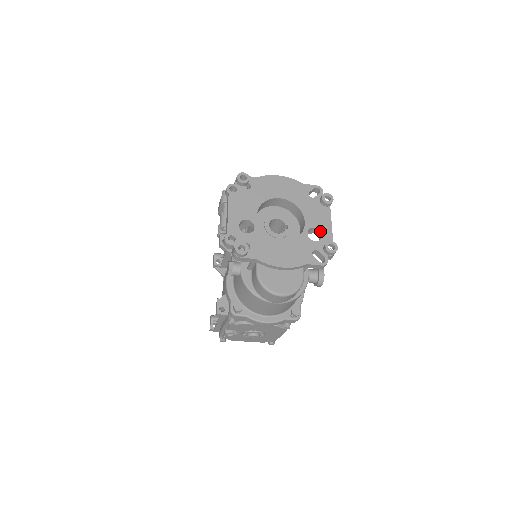
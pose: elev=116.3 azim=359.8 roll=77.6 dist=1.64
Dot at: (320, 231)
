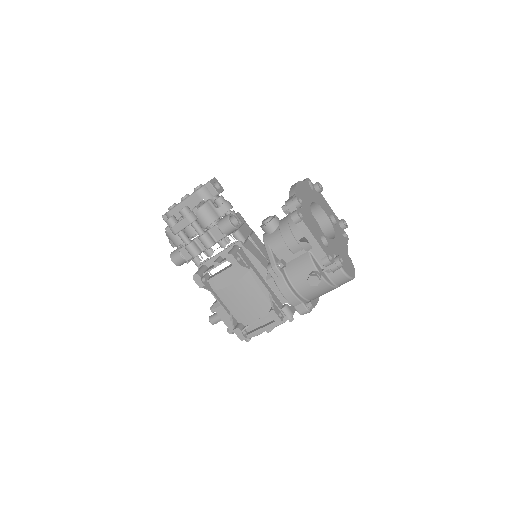
Dot at: (332, 215)
